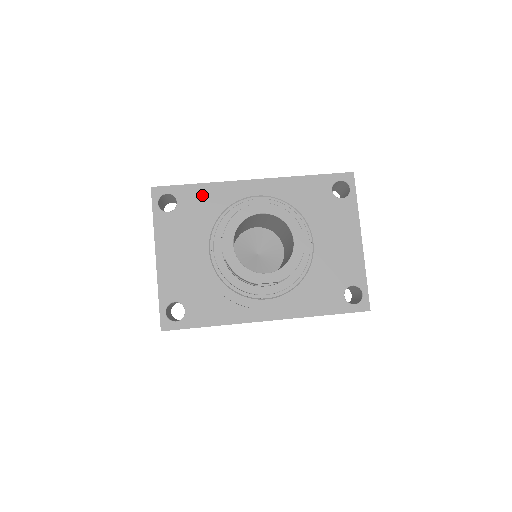
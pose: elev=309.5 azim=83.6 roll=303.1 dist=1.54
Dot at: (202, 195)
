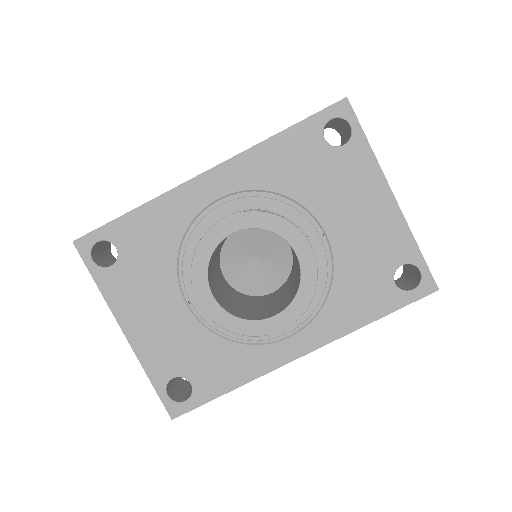
Dot at: (145, 224)
